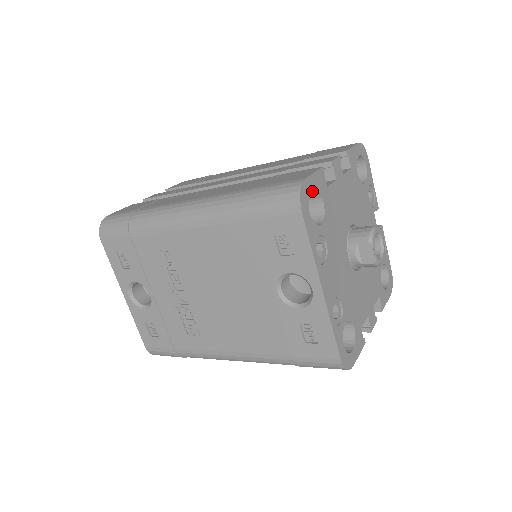
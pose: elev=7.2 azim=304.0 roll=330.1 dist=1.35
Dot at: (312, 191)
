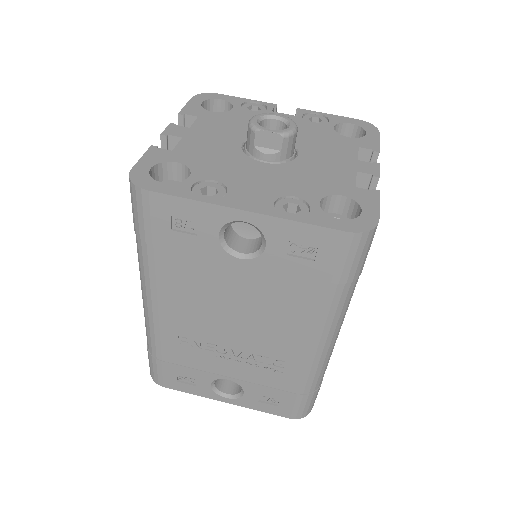
Dot at: (158, 169)
